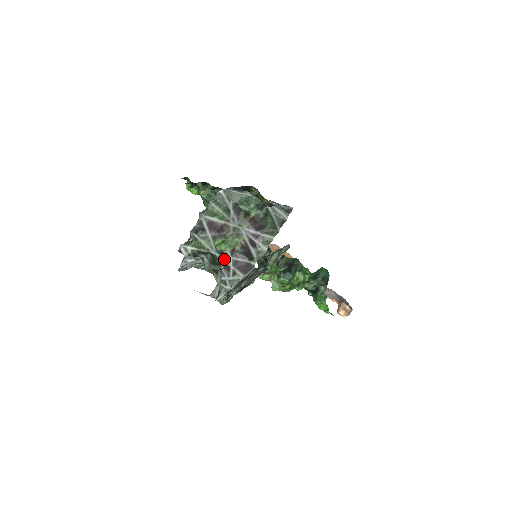
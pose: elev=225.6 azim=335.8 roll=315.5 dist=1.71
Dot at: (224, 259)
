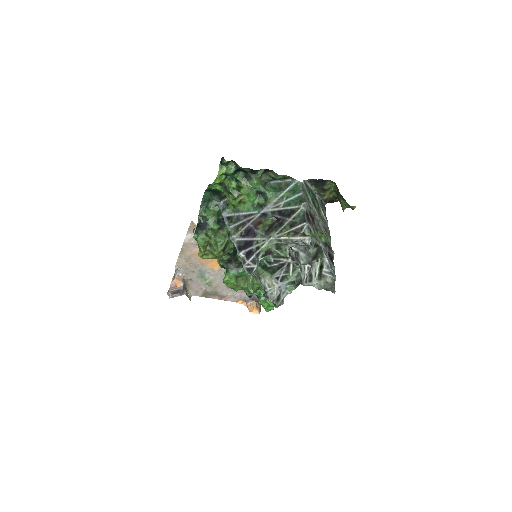
Dot at: (325, 251)
